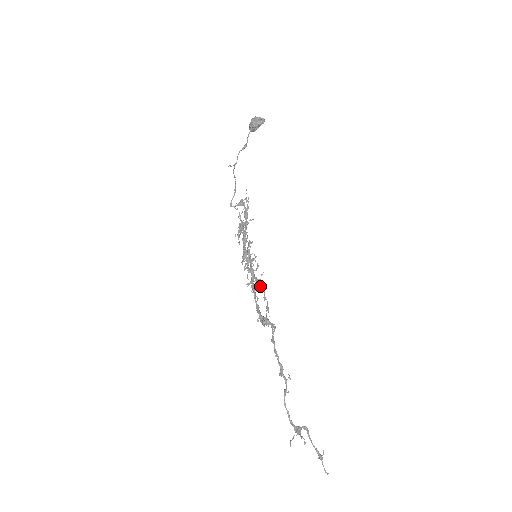
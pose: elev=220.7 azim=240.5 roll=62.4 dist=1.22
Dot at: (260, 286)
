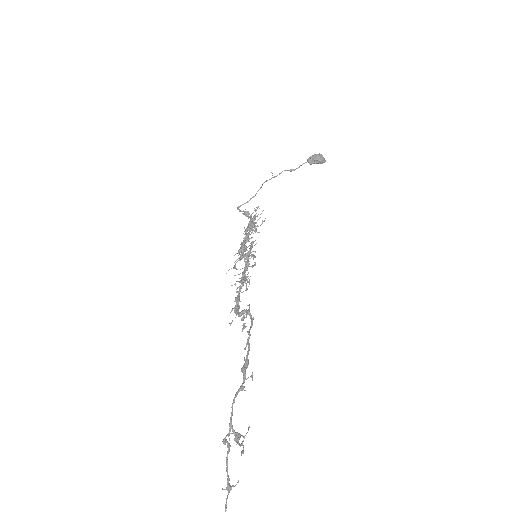
Dot at: (239, 286)
